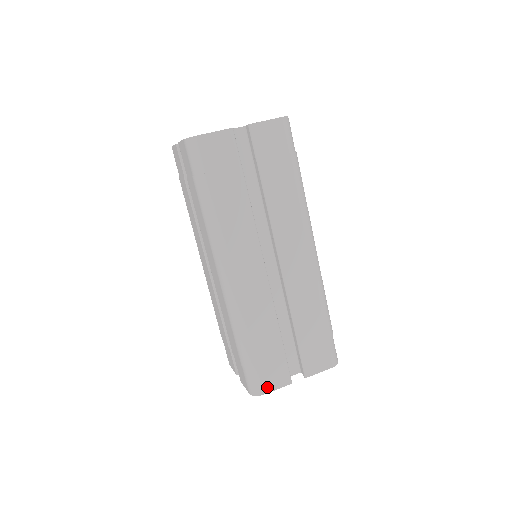
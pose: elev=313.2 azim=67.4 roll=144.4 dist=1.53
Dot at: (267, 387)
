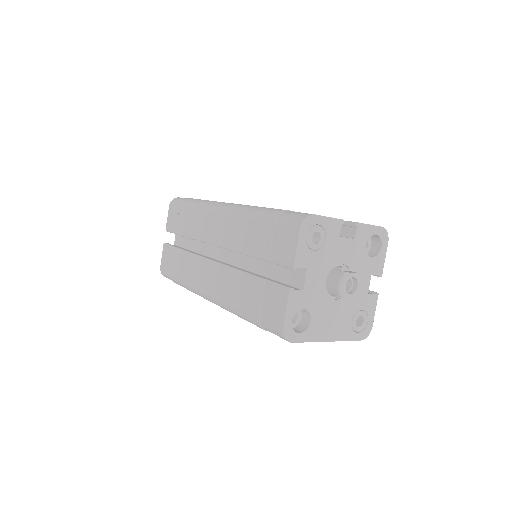
Dot at: occluded
